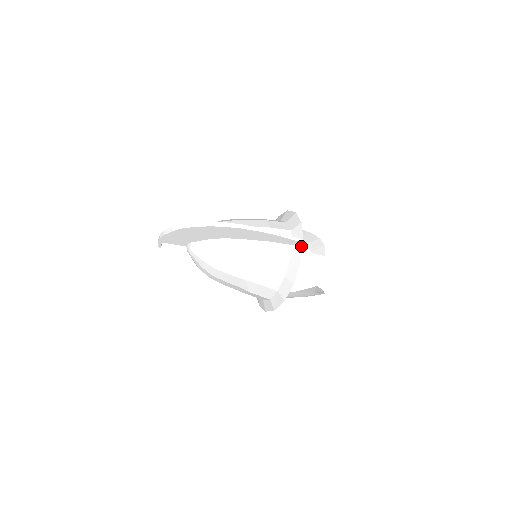
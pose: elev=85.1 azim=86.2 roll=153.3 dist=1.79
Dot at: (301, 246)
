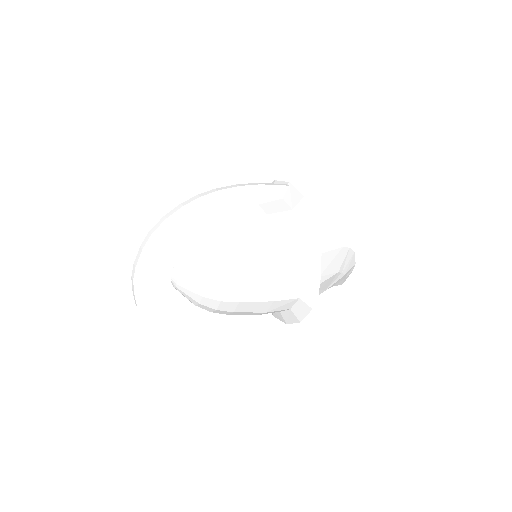
Dot at: (292, 187)
